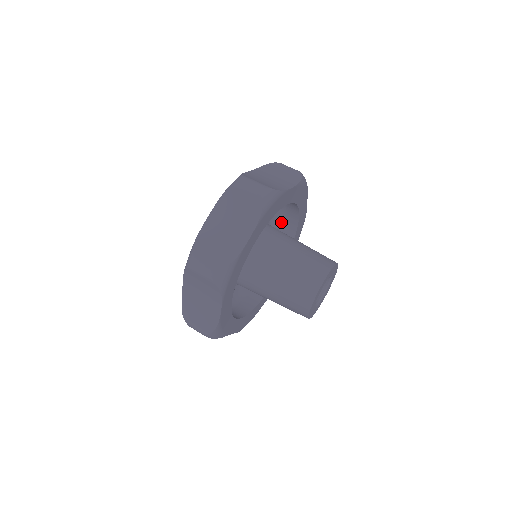
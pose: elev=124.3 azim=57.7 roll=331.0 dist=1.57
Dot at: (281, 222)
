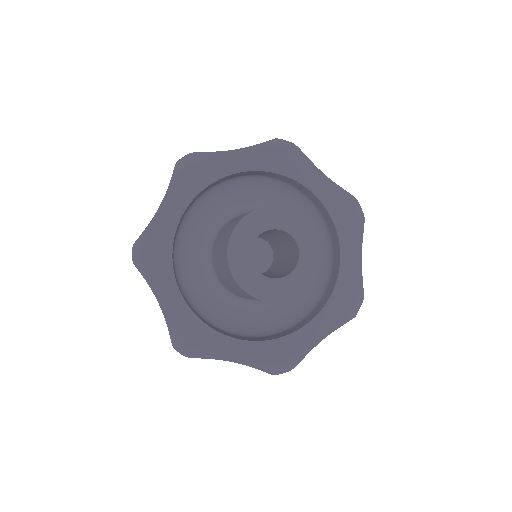
Dot at: (325, 288)
